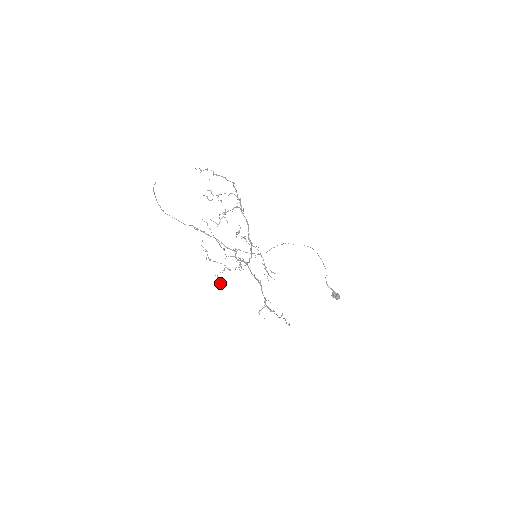
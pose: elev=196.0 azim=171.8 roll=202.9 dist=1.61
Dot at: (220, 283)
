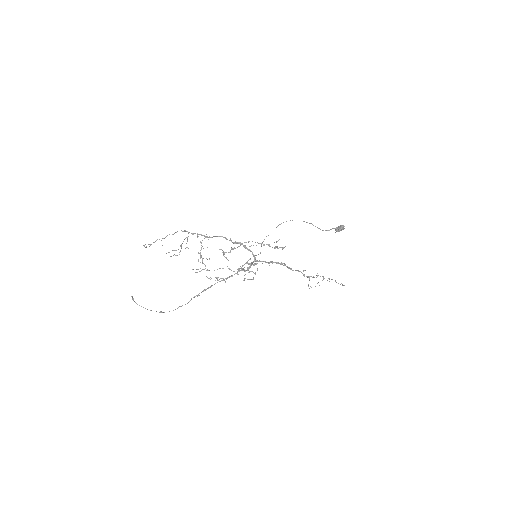
Dot at: (253, 279)
